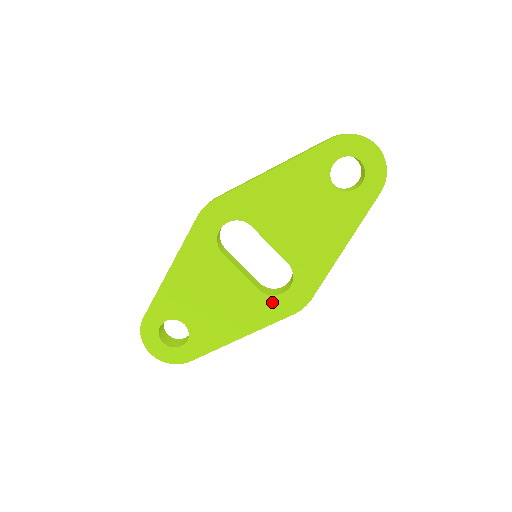
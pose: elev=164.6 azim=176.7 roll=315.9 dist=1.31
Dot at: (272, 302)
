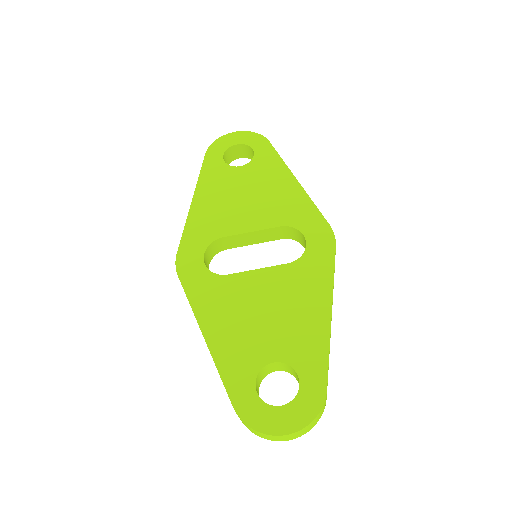
Dot at: (309, 259)
